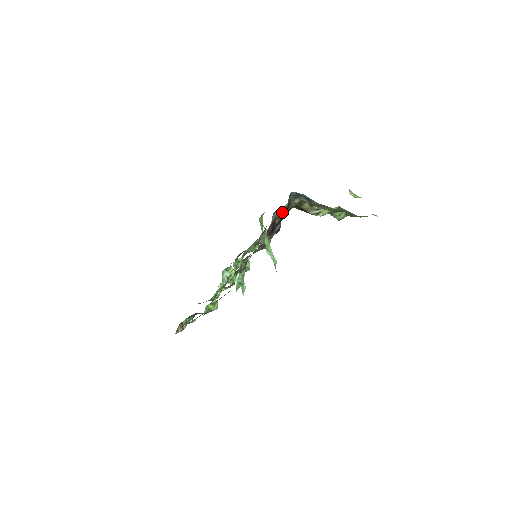
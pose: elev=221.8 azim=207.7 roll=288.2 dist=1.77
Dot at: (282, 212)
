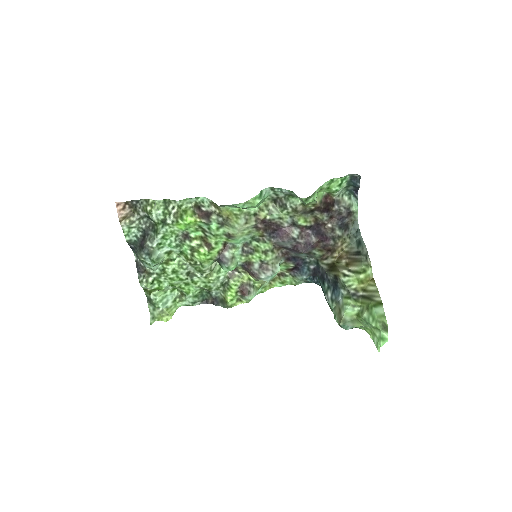
Dot at: (346, 208)
